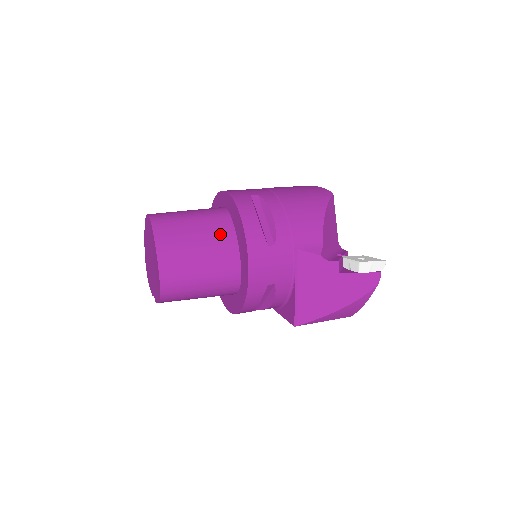
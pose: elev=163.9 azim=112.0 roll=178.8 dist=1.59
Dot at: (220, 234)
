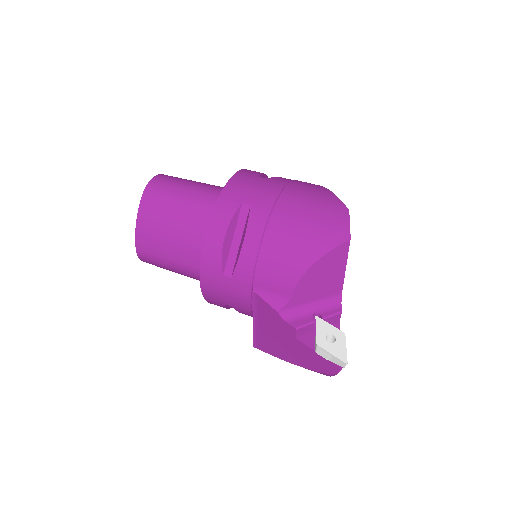
Dot at: (198, 232)
